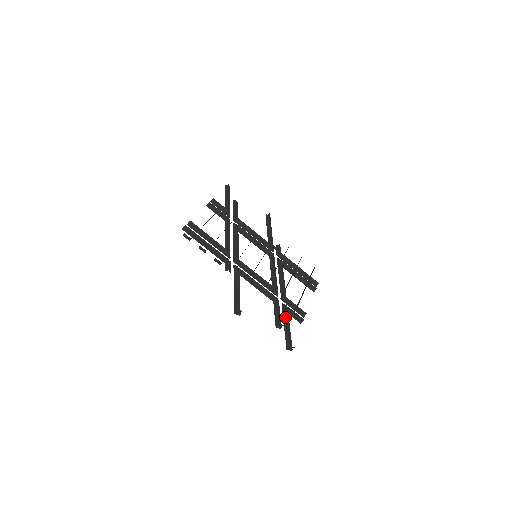
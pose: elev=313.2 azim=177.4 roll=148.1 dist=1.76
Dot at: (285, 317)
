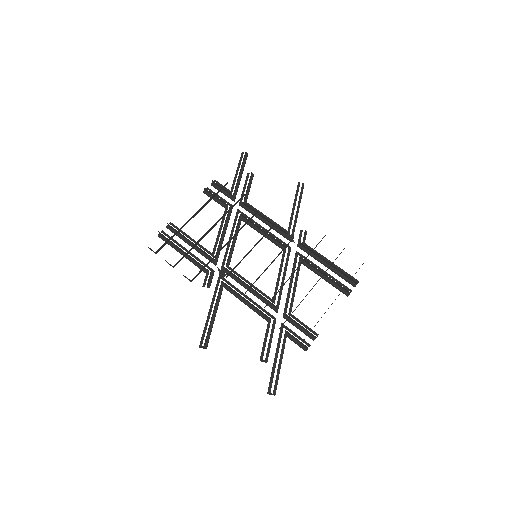
Dot at: (278, 345)
